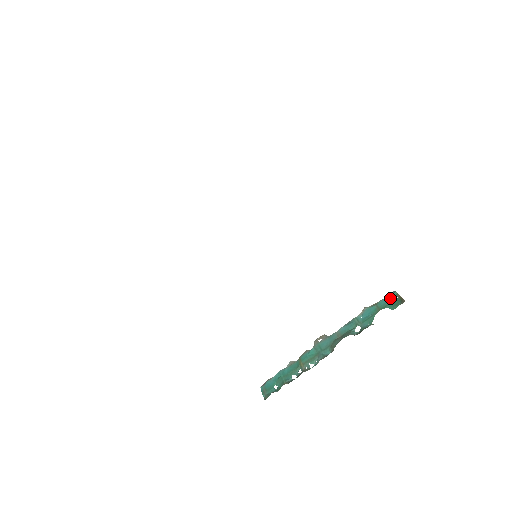
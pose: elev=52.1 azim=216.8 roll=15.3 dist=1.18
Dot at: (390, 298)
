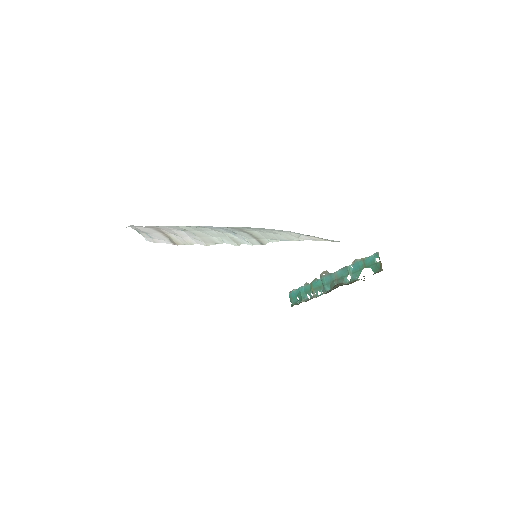
Dot at: (374, 259)
